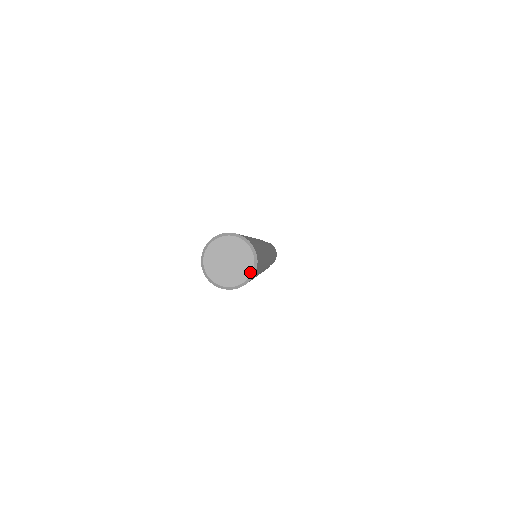
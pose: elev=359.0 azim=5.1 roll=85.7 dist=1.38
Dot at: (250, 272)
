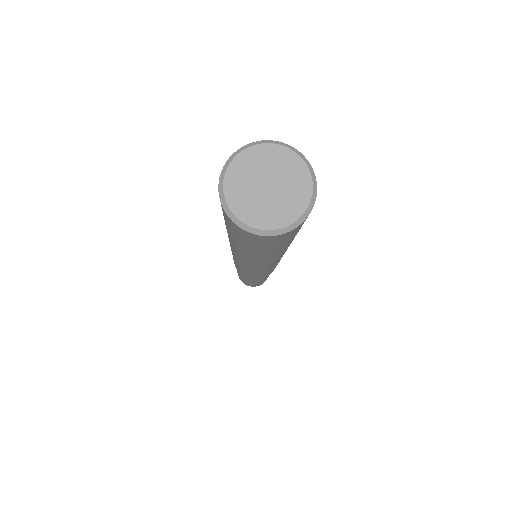
Dot at: (281, 225)
